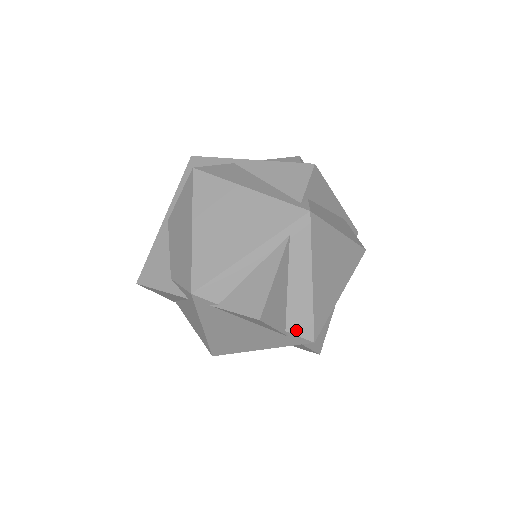
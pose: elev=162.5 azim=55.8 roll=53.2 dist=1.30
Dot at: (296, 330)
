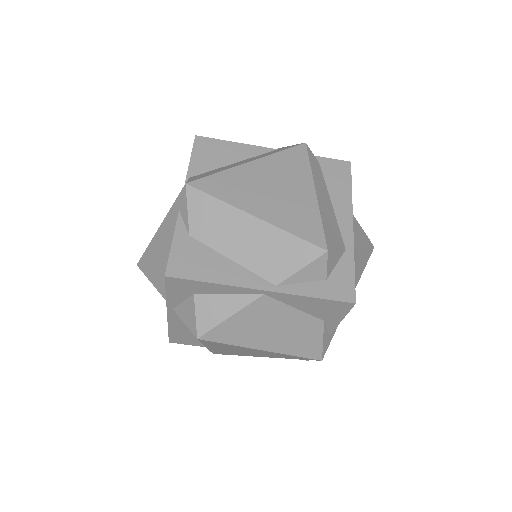
Dot at: (194, 178)
